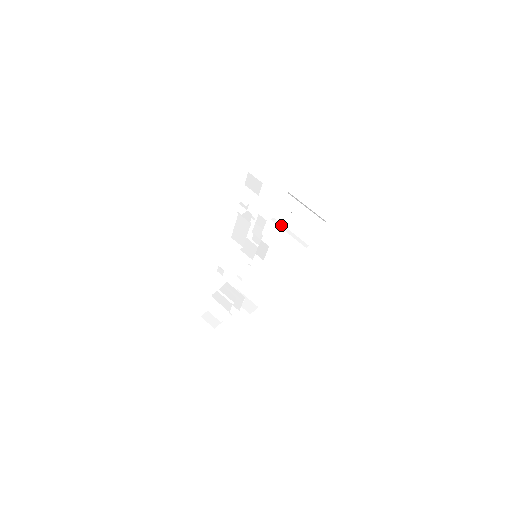
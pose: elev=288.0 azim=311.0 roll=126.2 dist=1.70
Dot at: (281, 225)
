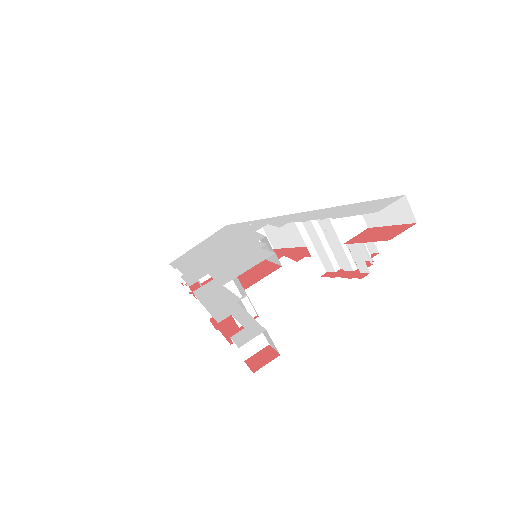
Dot at: (305, 233)
